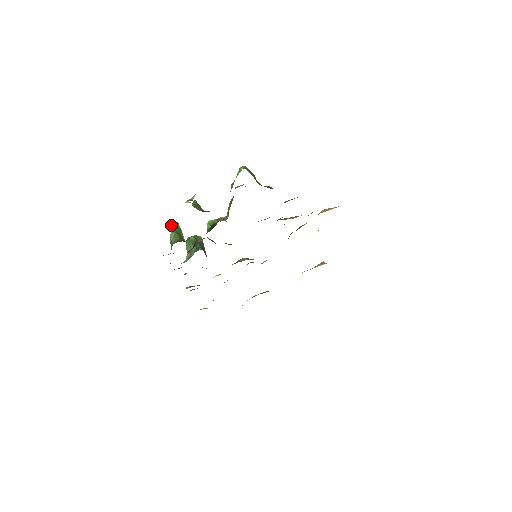
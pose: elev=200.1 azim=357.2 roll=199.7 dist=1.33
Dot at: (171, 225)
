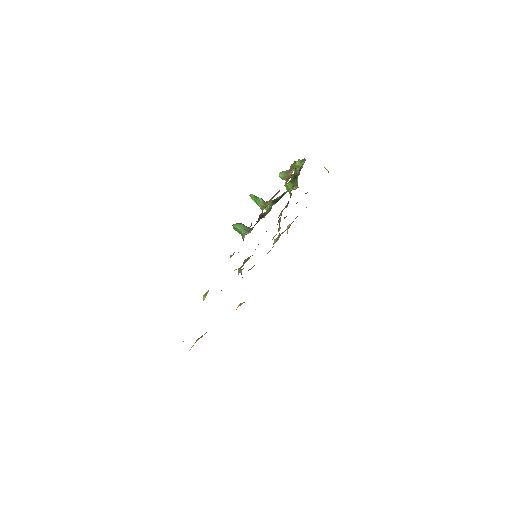
Dot at: (251, 196)
